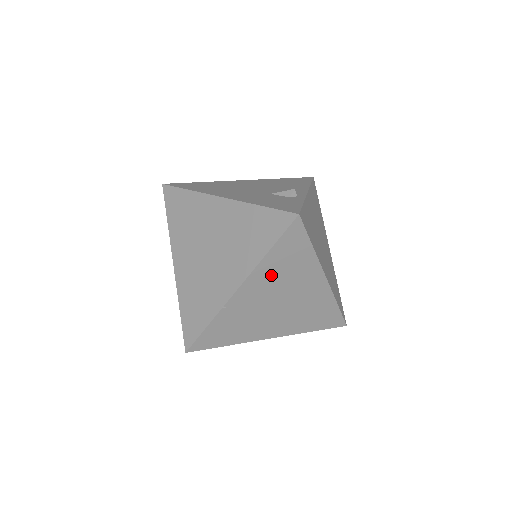
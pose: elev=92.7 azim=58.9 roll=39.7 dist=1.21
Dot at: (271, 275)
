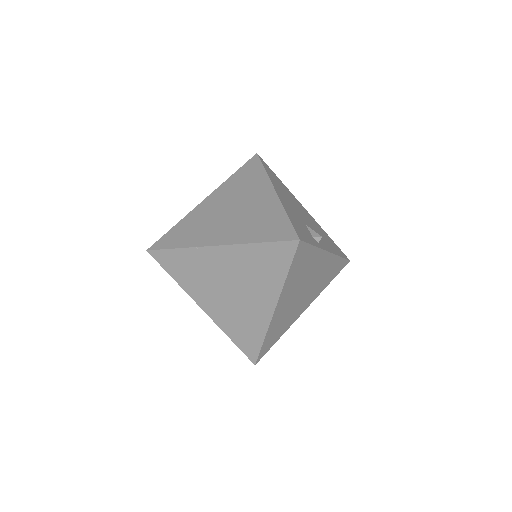
Dot at: (245, 262)
